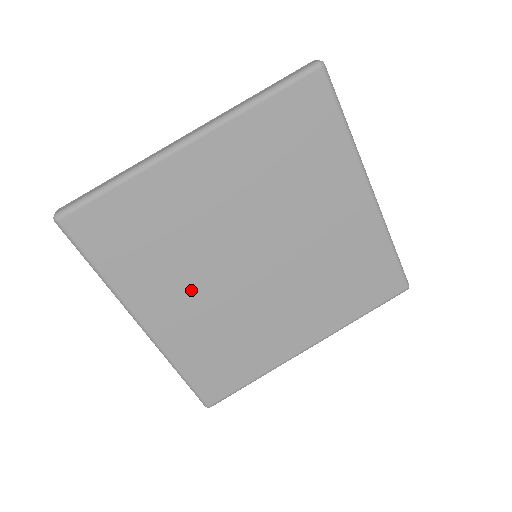
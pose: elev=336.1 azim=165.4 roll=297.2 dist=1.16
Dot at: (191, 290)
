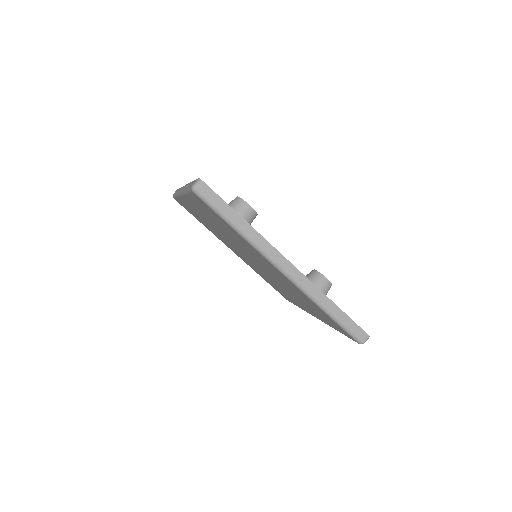
Dot at: (237, 252)
